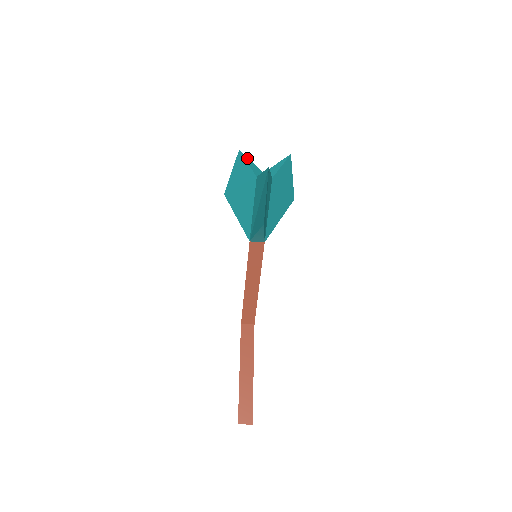
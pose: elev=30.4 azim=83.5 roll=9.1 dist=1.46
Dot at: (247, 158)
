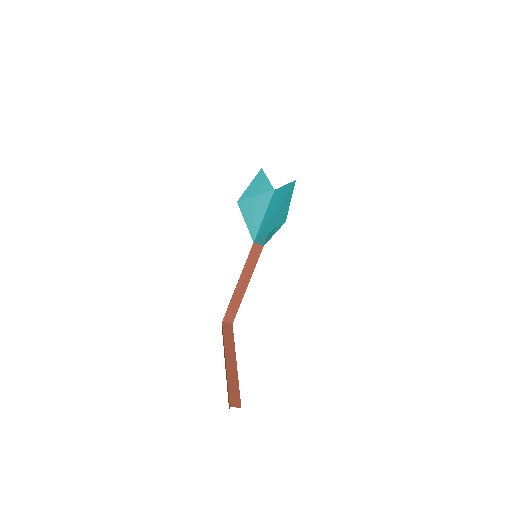
Dot at: (266, 176)
